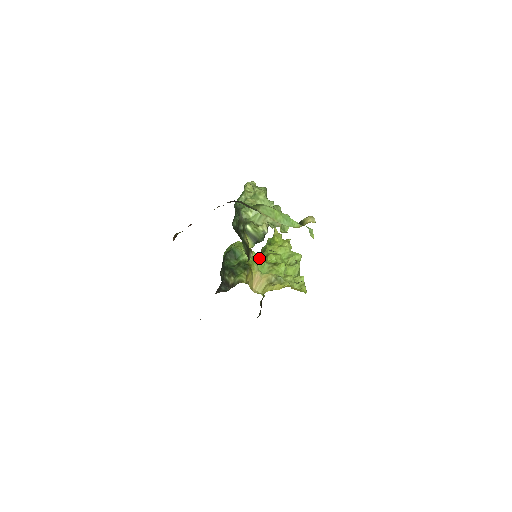
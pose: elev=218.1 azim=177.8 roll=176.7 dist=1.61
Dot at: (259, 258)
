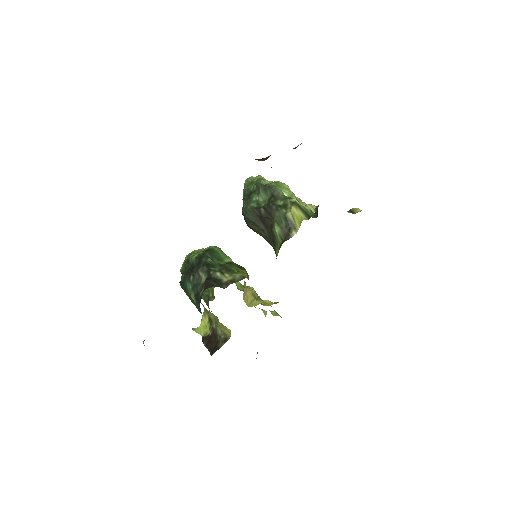
Dot at: occluded
